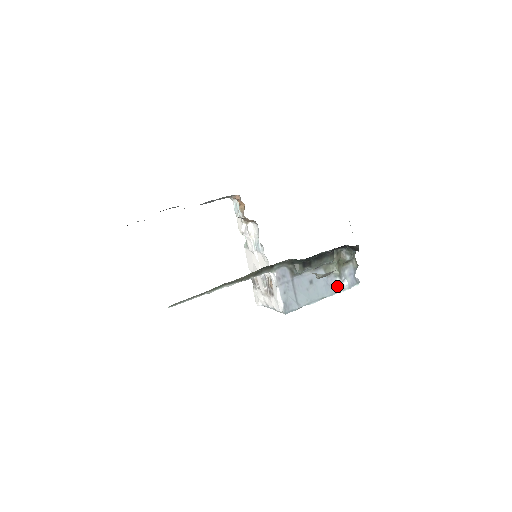
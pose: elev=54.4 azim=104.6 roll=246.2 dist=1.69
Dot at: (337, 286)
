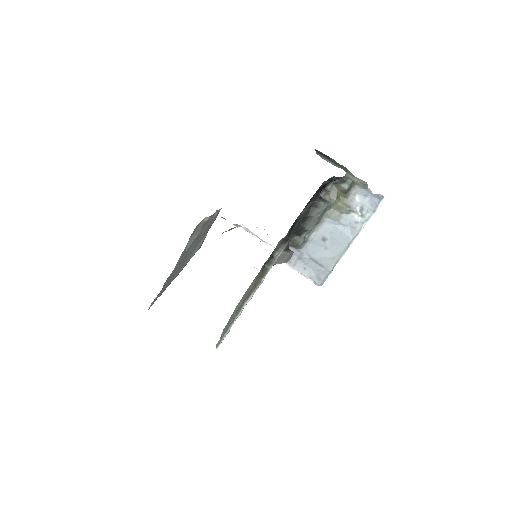
Dot at: (358, 220)
